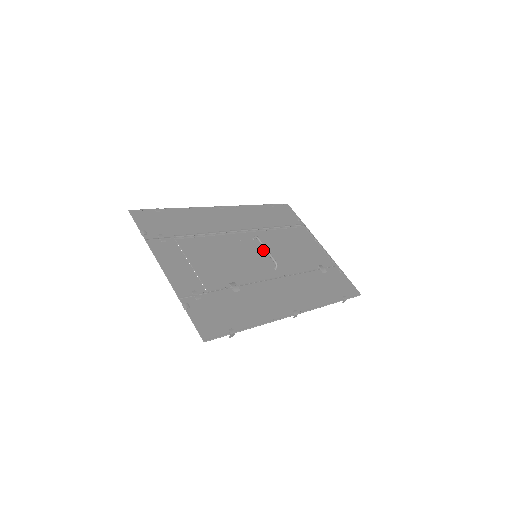
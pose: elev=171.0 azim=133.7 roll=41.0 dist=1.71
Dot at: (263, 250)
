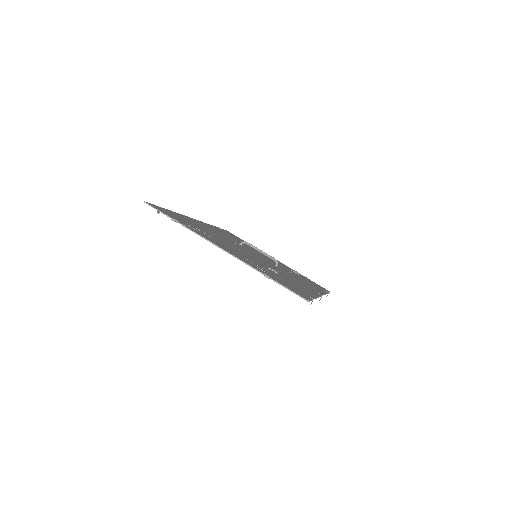
Dot at: occluded
